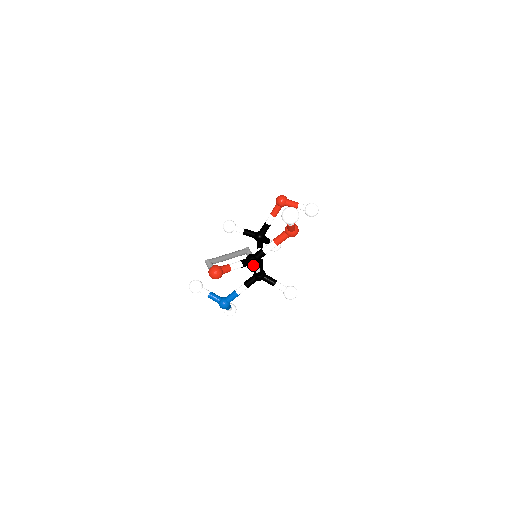
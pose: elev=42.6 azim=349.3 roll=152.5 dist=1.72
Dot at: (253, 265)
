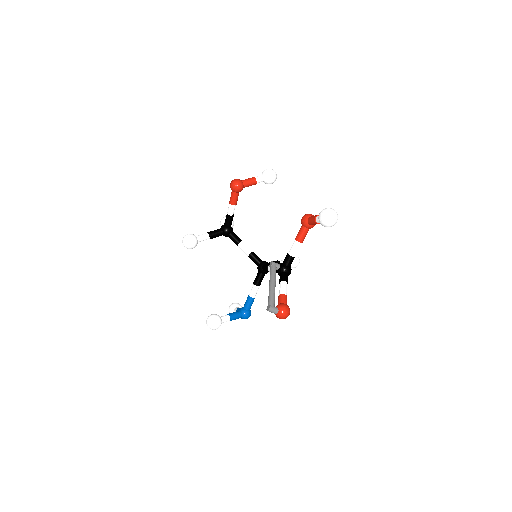
Dot at: (289, 274)
